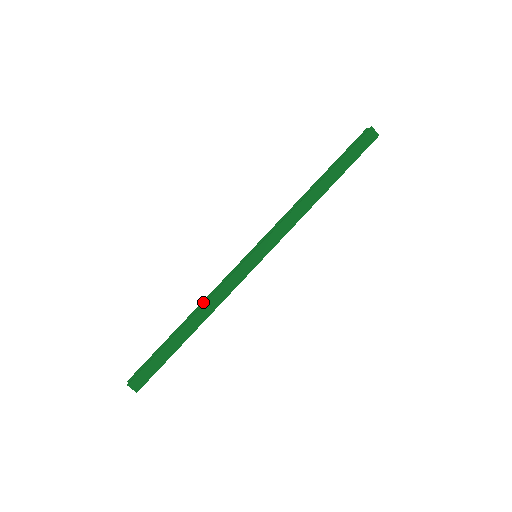
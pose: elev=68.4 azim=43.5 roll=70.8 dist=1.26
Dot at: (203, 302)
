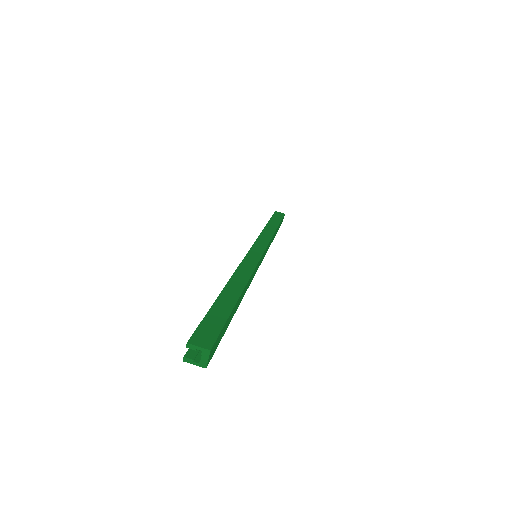
Dot at: occluded
